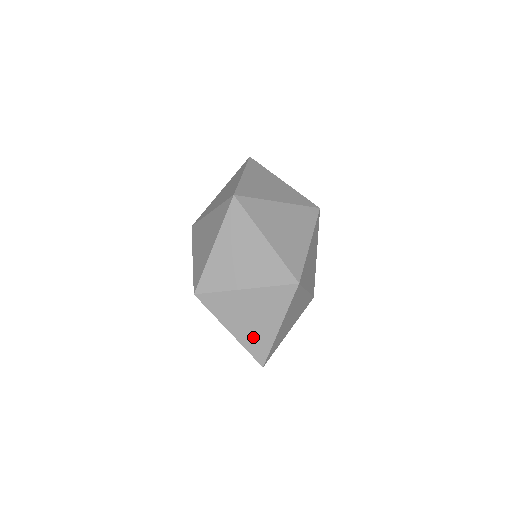
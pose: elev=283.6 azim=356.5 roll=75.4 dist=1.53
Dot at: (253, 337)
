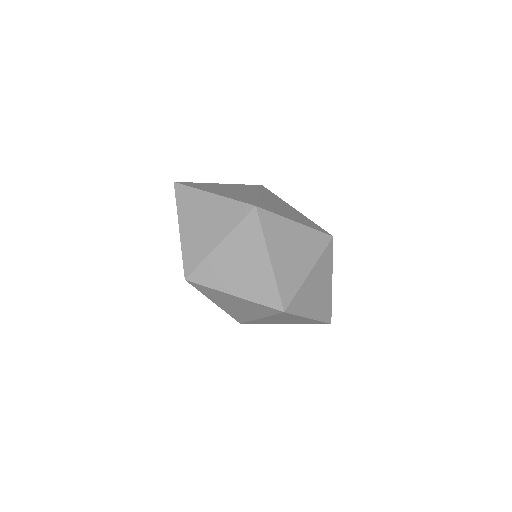
Dot at: (302, 322)
